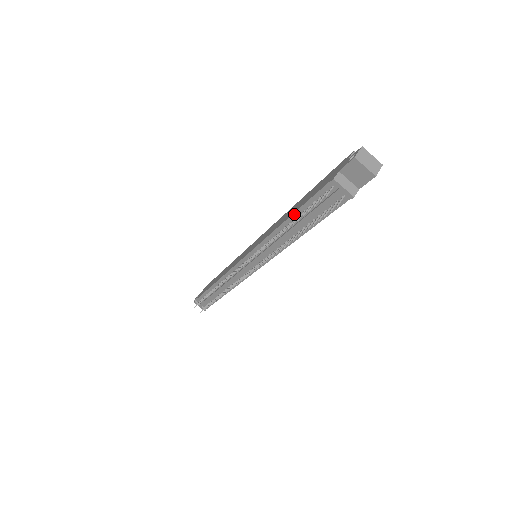
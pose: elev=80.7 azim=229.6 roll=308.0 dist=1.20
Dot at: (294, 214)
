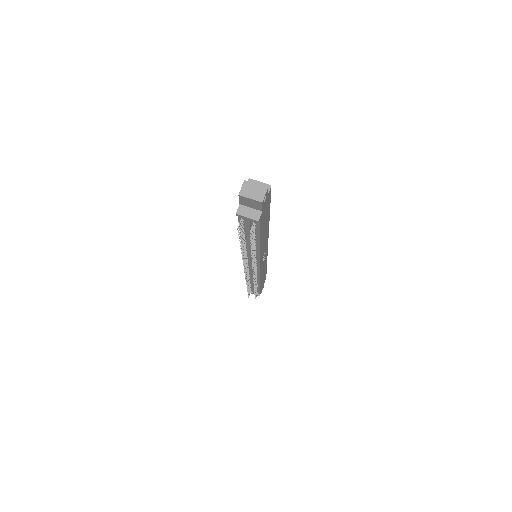
Dot at: occluded
